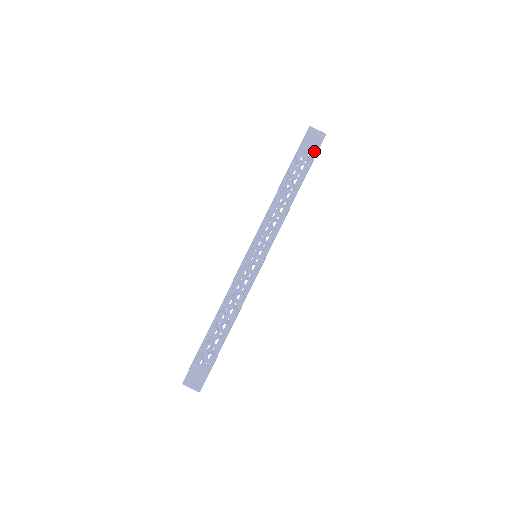
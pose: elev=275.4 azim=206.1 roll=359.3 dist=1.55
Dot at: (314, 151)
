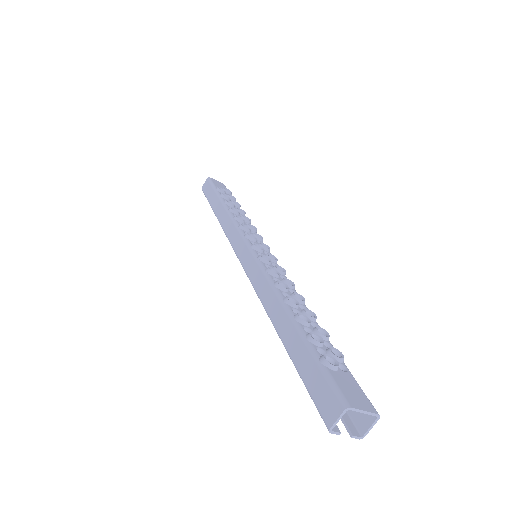
Dot at: occluded
